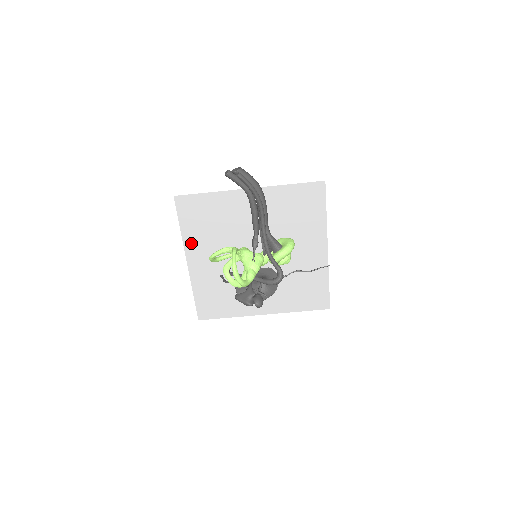
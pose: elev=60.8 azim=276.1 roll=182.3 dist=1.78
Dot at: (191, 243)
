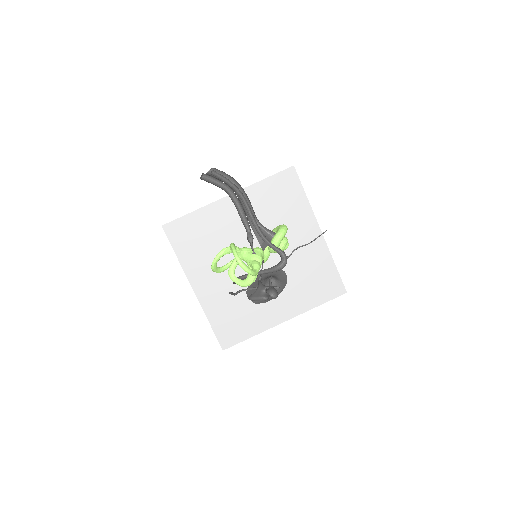
Dot at: (191, 268)
